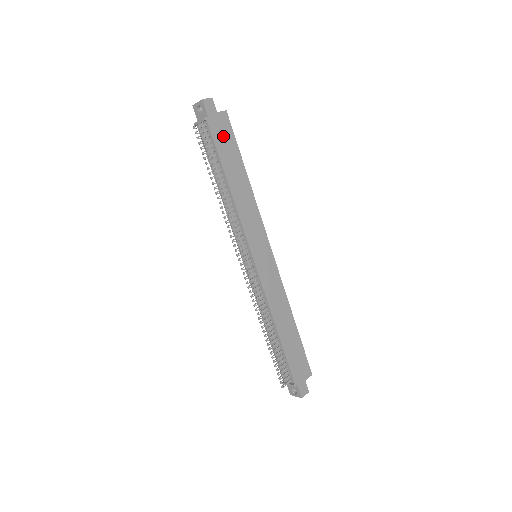
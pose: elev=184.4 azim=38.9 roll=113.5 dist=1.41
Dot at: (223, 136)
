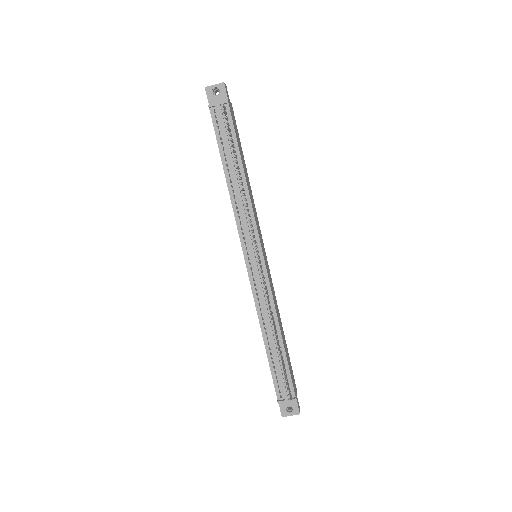
Dot at: (235, 125)
